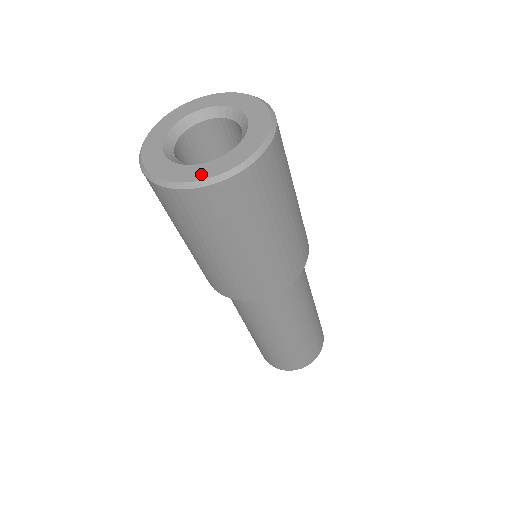
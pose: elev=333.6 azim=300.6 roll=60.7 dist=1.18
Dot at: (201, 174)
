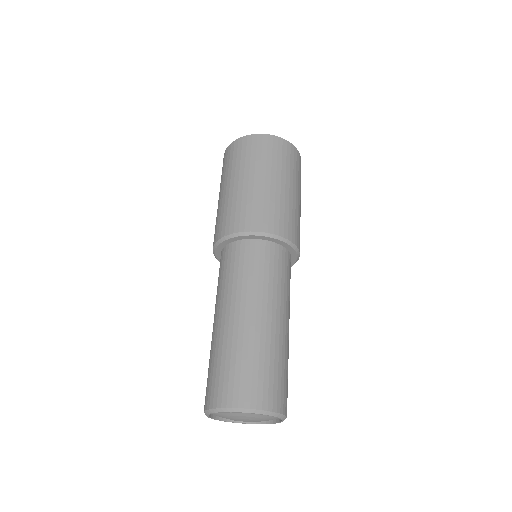
Dot at: occluded
